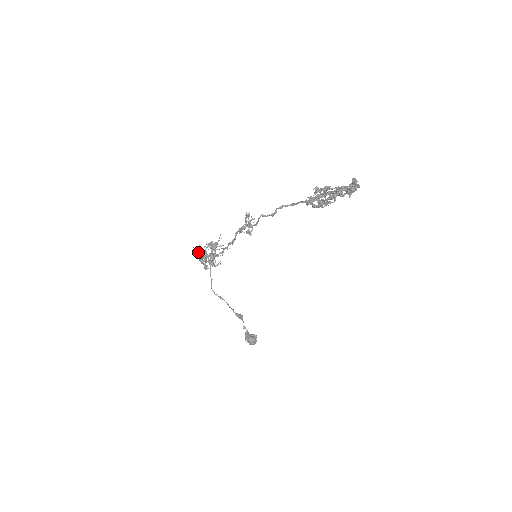
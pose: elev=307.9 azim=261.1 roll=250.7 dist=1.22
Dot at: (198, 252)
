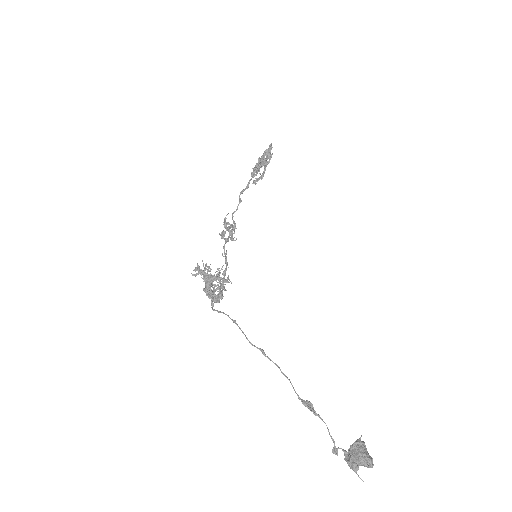
Dot at: (200, 272)
